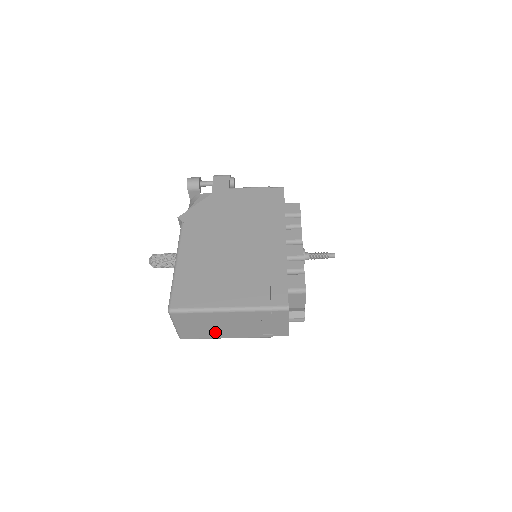
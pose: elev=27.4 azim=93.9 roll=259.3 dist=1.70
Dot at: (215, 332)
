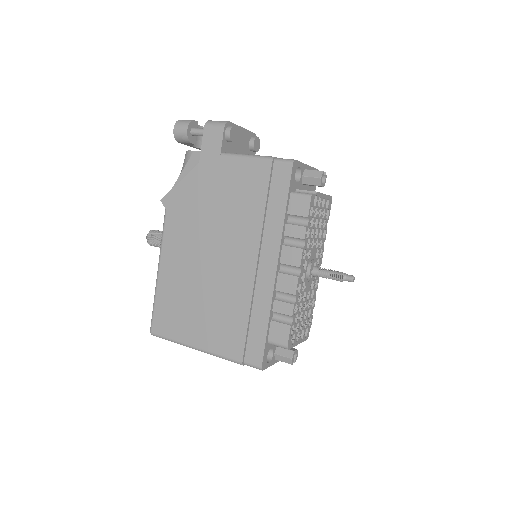
Dot at: occluded
